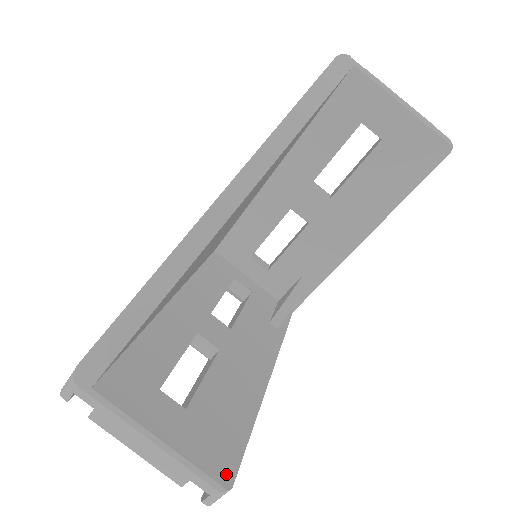
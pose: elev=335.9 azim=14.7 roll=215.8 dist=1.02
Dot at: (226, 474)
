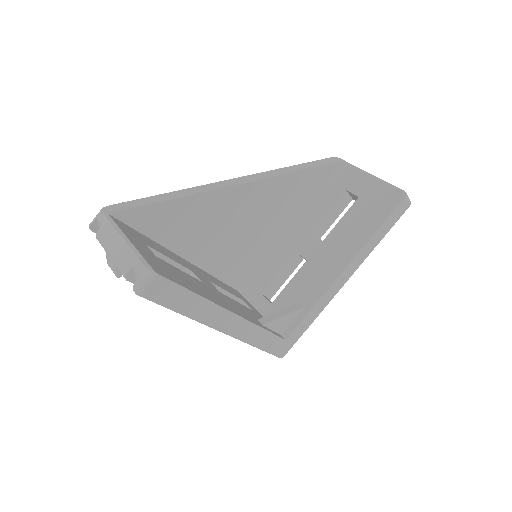
Dot at: (159, 272)
